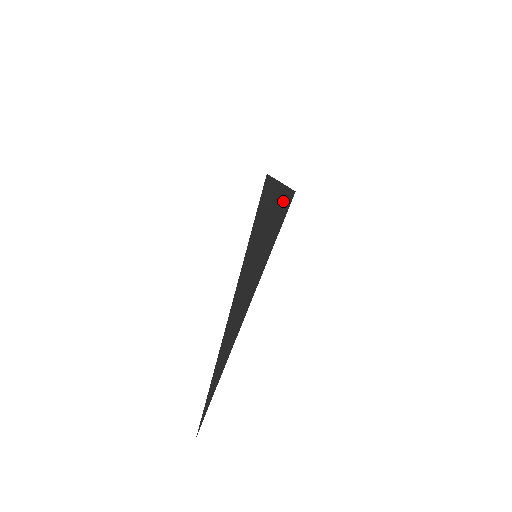
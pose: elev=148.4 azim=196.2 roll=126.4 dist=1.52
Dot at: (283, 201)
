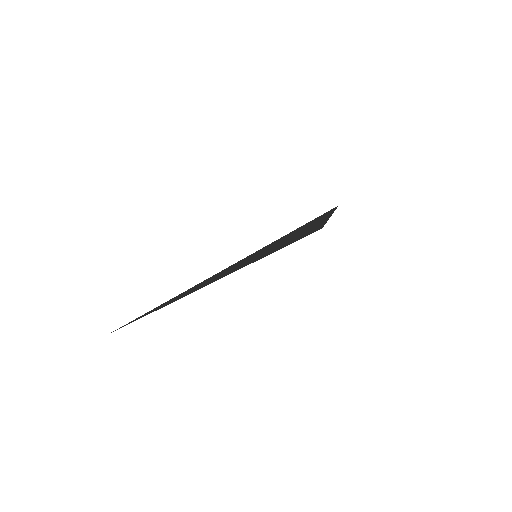
Dot at: (311, 230)
